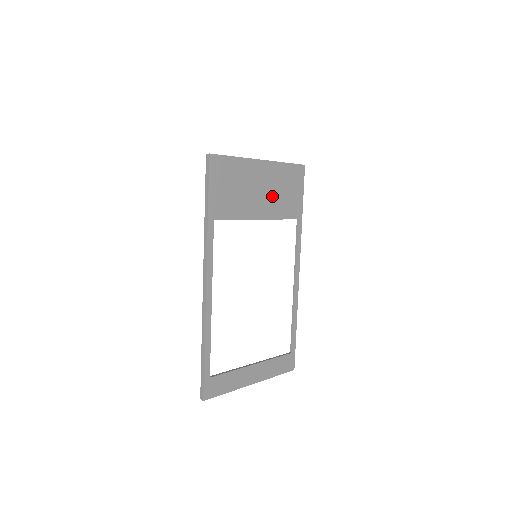
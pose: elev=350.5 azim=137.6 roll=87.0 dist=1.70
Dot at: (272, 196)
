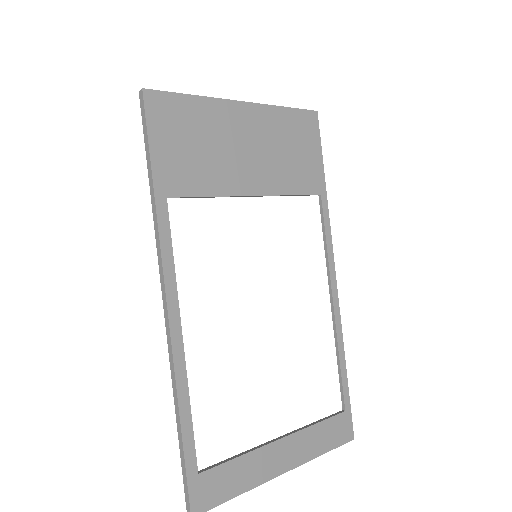
Dot at: (269, 158)
